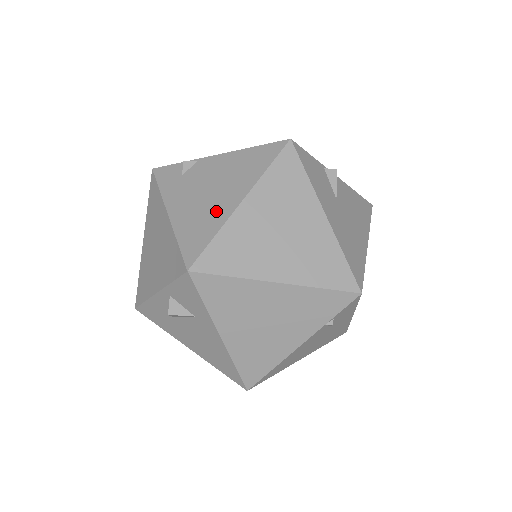
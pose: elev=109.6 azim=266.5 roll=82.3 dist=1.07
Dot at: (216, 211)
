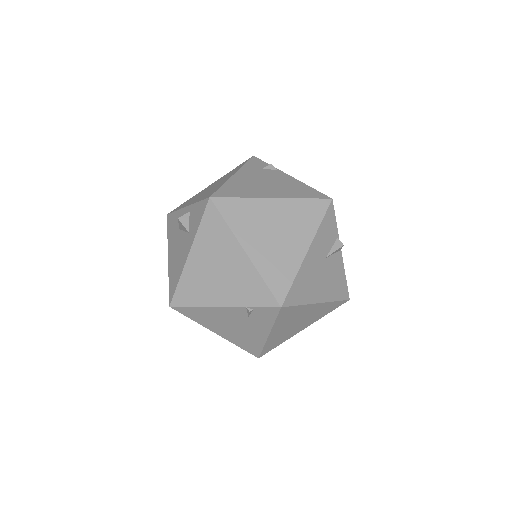
Dot at: (256, 191)
